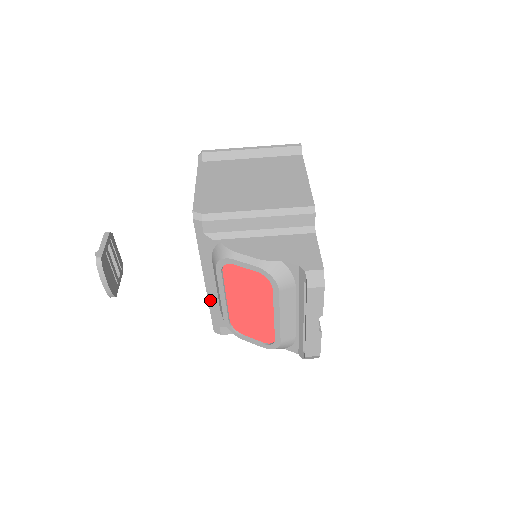
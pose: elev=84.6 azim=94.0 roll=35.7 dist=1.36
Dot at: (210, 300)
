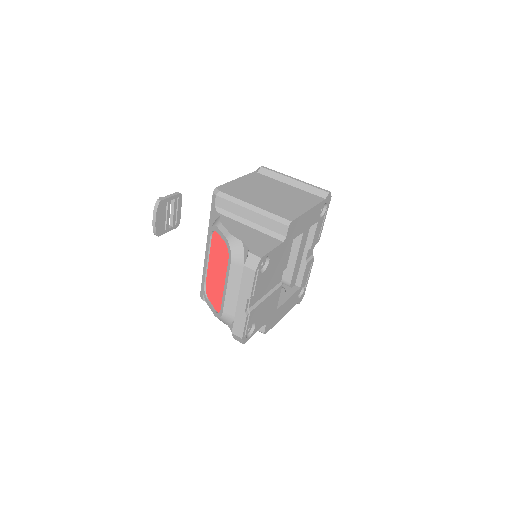
Dot at: occluded
